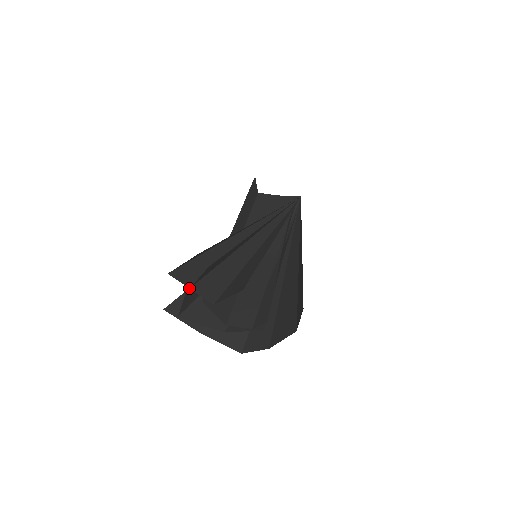
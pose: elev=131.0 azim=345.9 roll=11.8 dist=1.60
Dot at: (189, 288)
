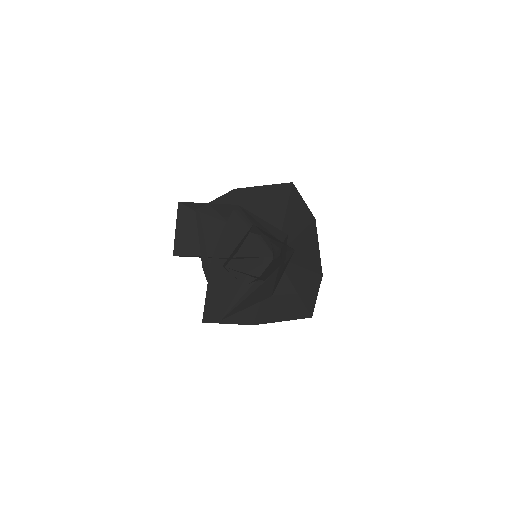
Dot at: occluded
